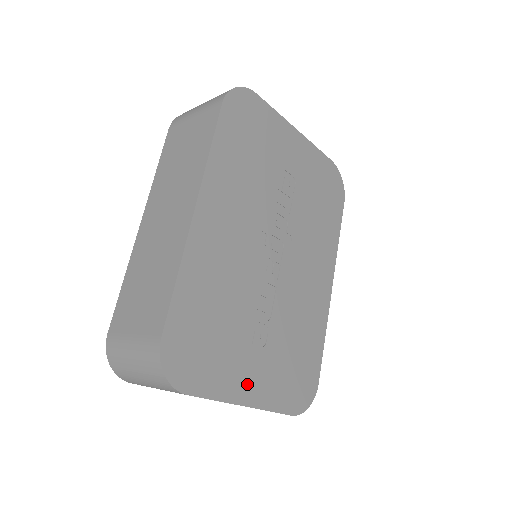
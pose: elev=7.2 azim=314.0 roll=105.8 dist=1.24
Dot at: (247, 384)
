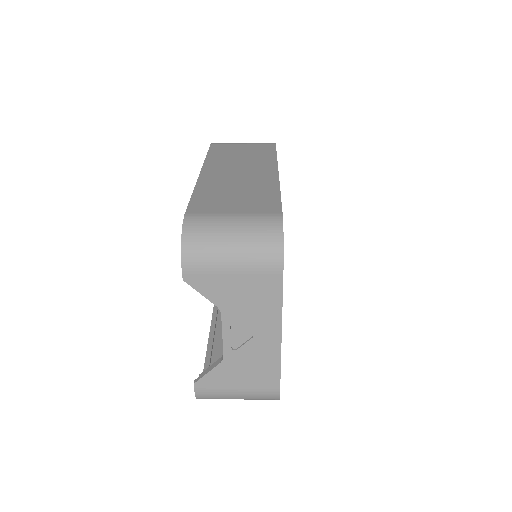
Dot at: occluded
